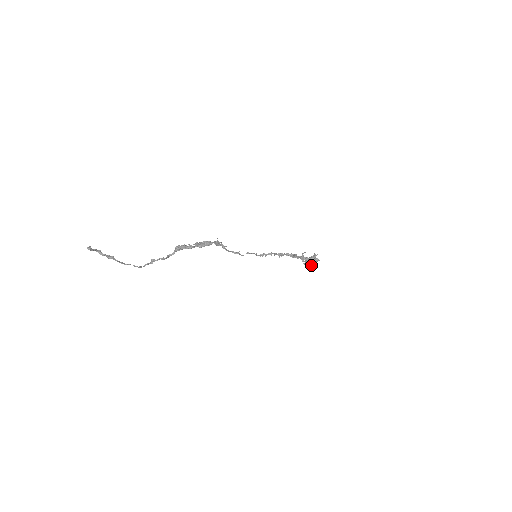
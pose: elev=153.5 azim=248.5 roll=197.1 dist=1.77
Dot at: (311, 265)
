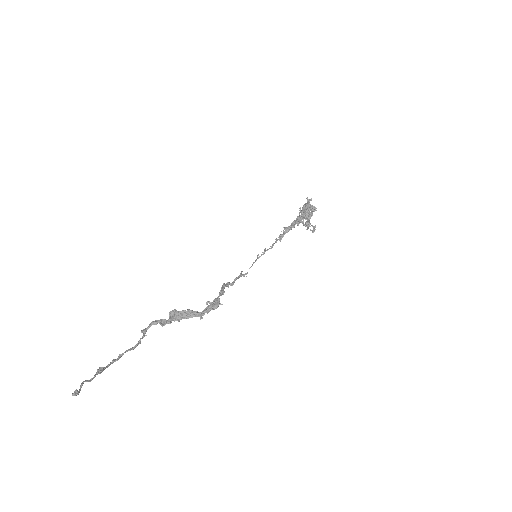
Dot at: (313, 226)
